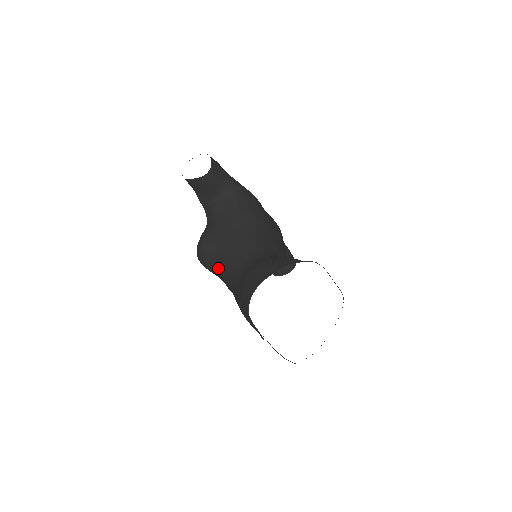
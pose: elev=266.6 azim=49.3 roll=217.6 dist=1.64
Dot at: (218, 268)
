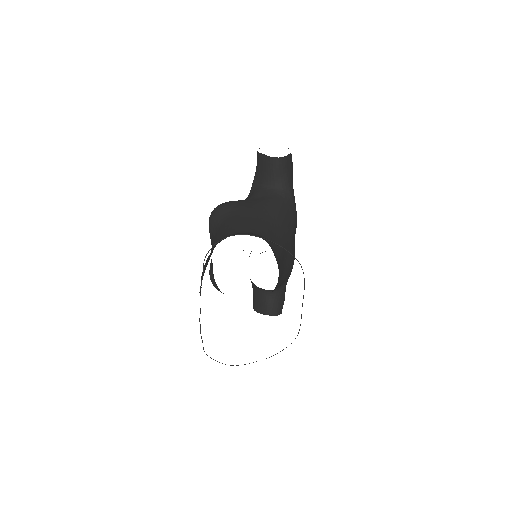
Dot at: (219, 229)
